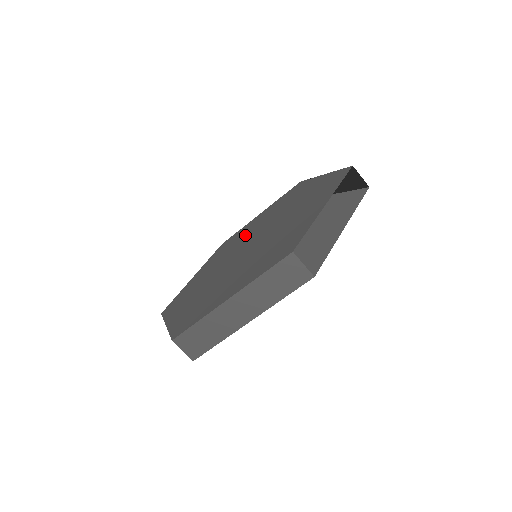
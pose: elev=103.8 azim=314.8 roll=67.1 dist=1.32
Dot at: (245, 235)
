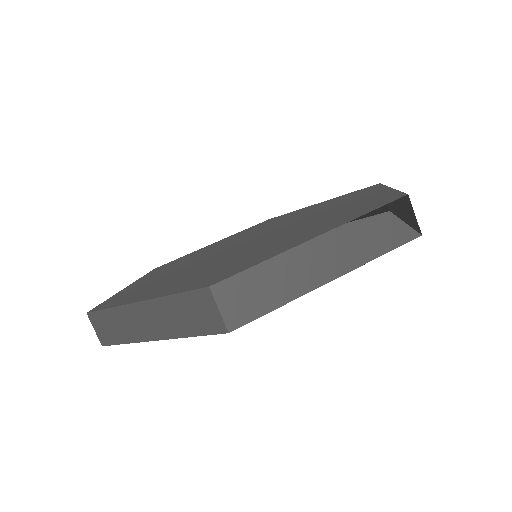
Dot at: (276, 223)
